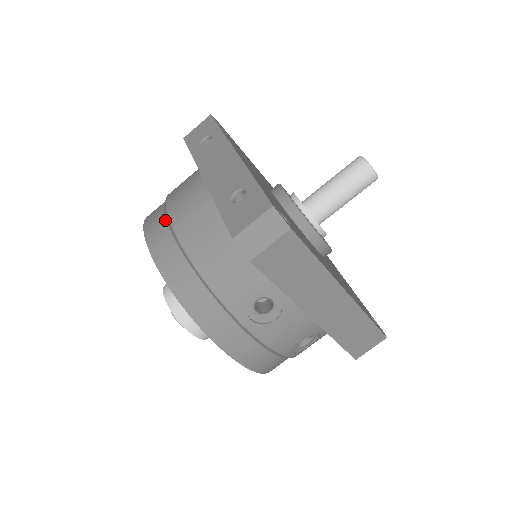
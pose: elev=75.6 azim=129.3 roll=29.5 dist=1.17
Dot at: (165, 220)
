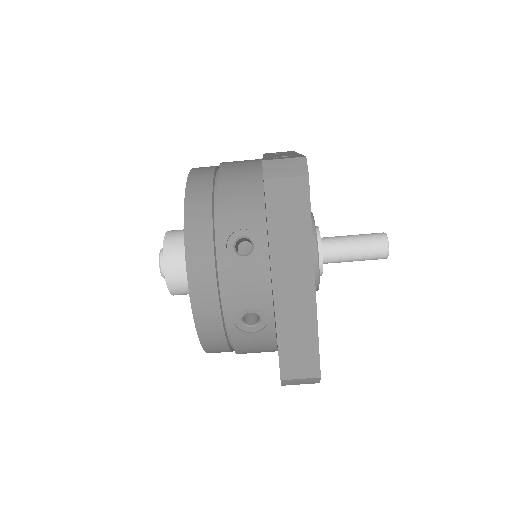
Dot at: (216, 166)
